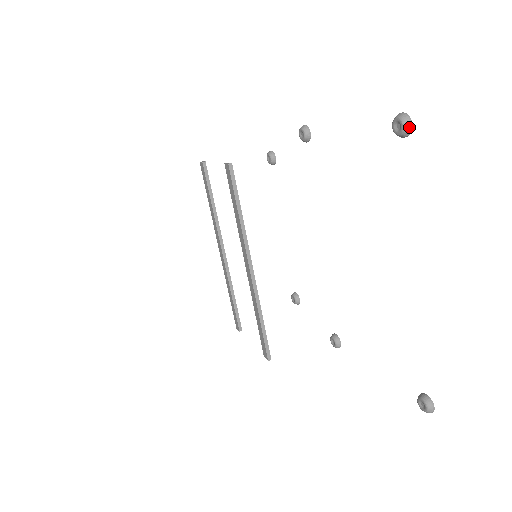
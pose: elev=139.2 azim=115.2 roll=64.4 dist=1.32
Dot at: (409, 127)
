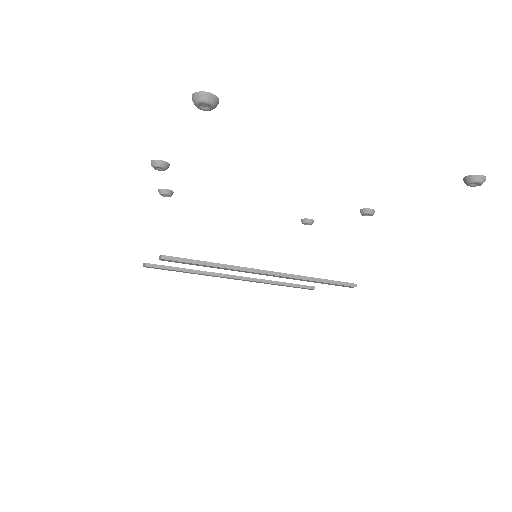
Dot at: (211, 97)
